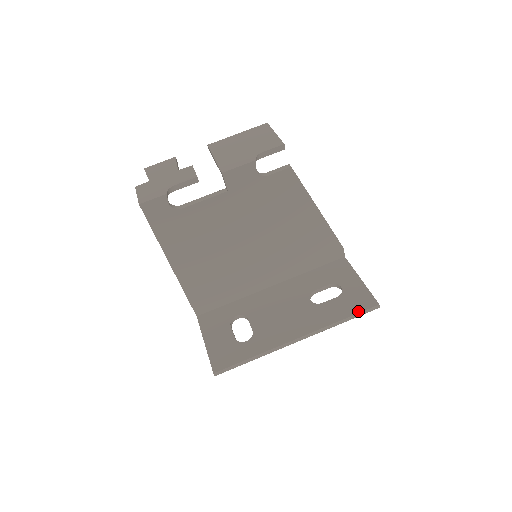
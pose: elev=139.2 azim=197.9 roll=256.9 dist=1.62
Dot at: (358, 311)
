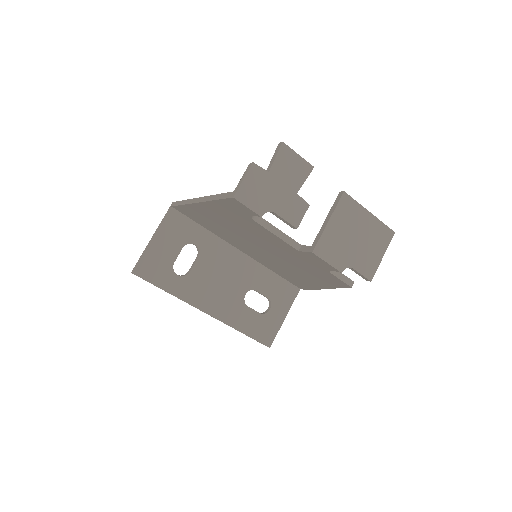
Dot at: (256, 338)
